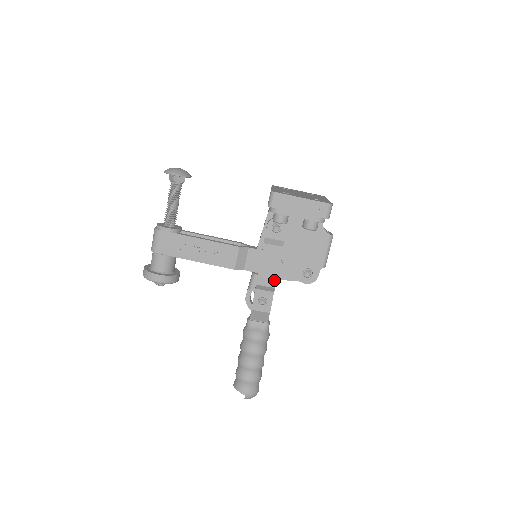
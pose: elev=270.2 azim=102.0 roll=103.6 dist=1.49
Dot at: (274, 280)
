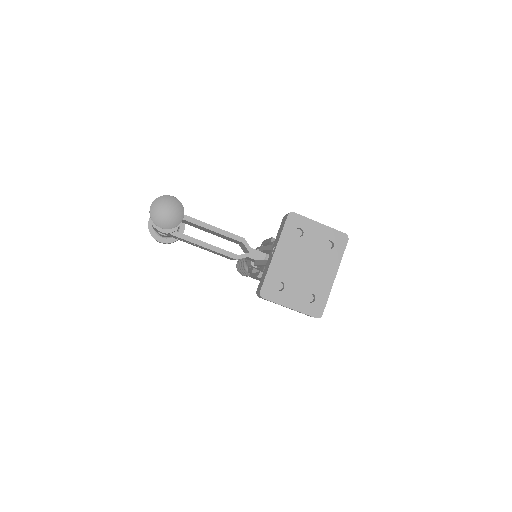
Dot at: occluded
